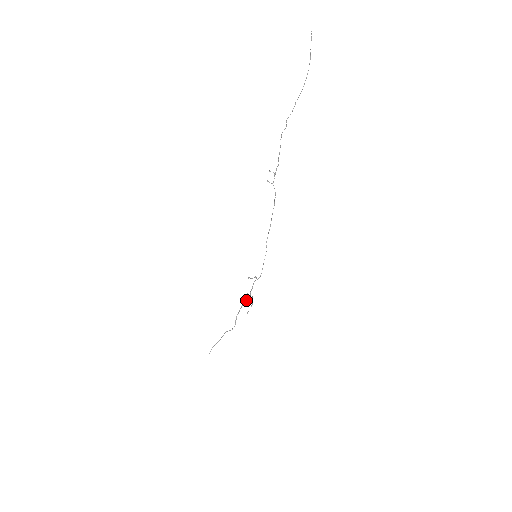
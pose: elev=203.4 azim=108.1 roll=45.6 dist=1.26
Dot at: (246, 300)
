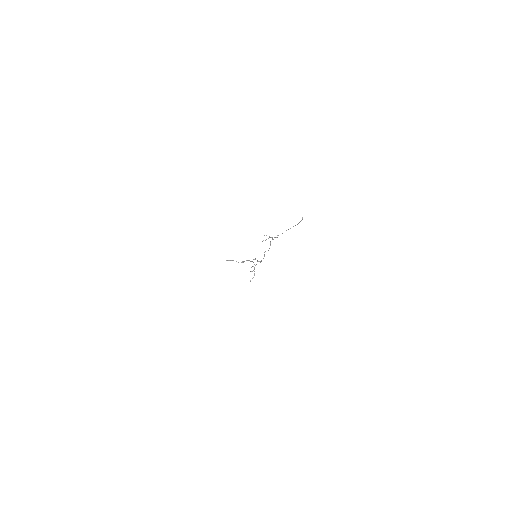
Dot at: (250, 261)
